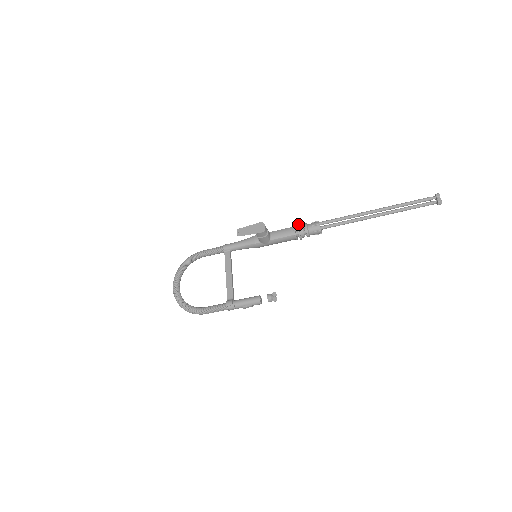
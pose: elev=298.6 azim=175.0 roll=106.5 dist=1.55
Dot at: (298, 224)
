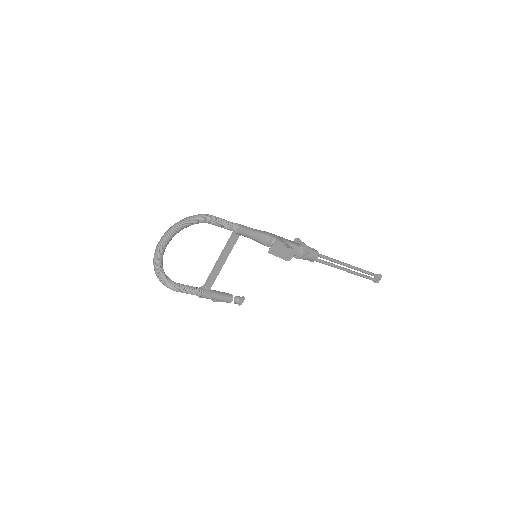
Dot at: (307, 251)
